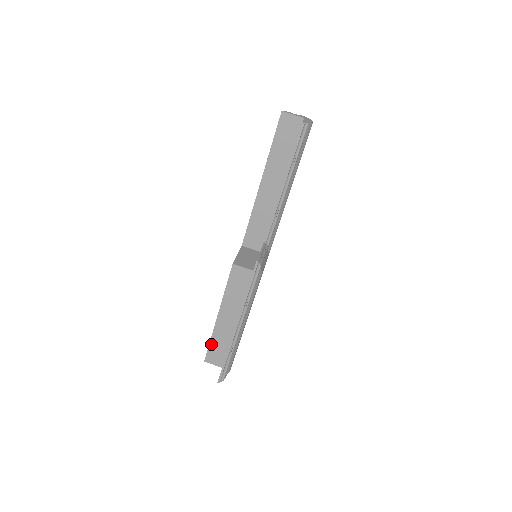
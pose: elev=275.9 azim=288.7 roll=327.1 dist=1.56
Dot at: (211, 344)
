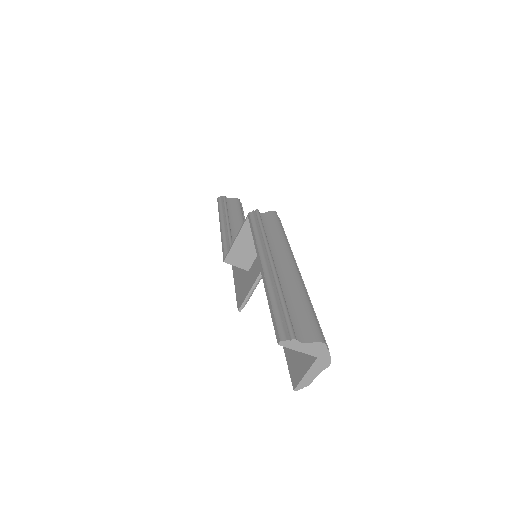
Dot at: occluded
